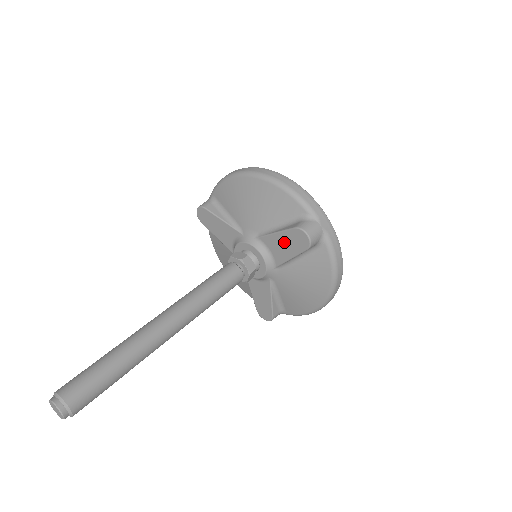
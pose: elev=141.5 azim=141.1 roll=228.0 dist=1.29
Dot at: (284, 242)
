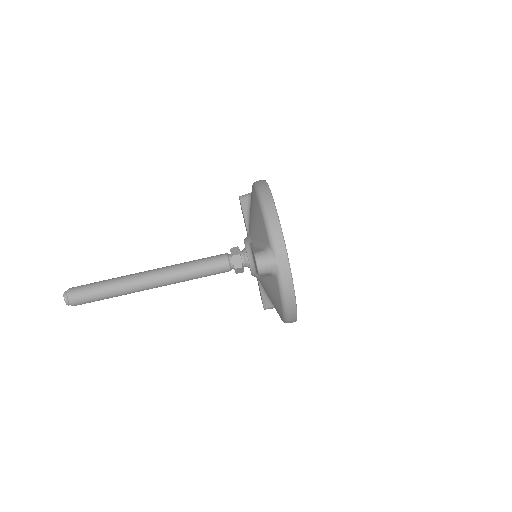
Dot at: (254, 259)
